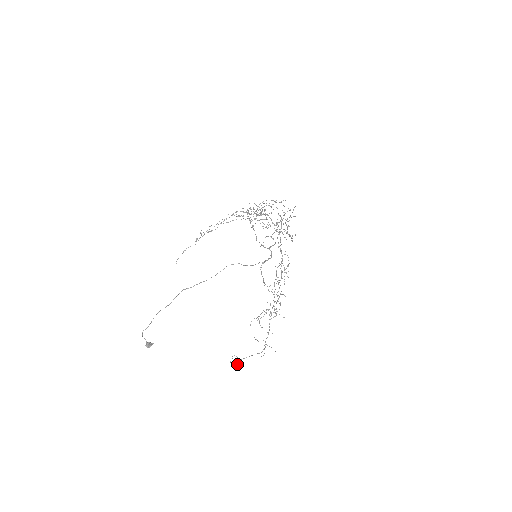
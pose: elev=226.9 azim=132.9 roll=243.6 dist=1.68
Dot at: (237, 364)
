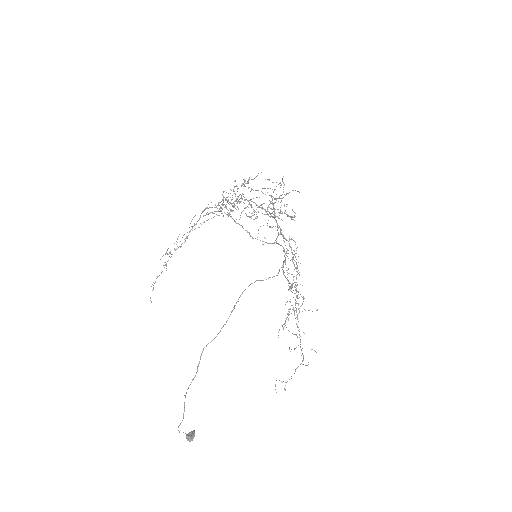
Dot at: (285, 390)
